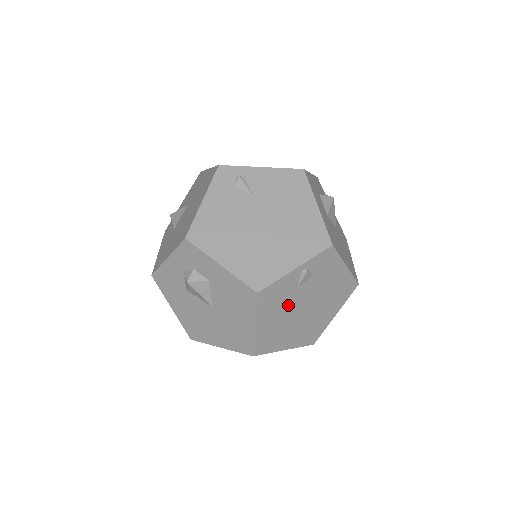
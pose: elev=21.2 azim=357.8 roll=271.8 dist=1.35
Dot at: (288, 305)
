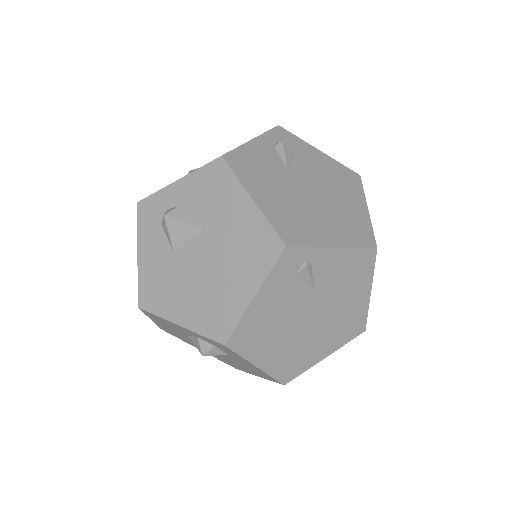
Dot at: occluded
